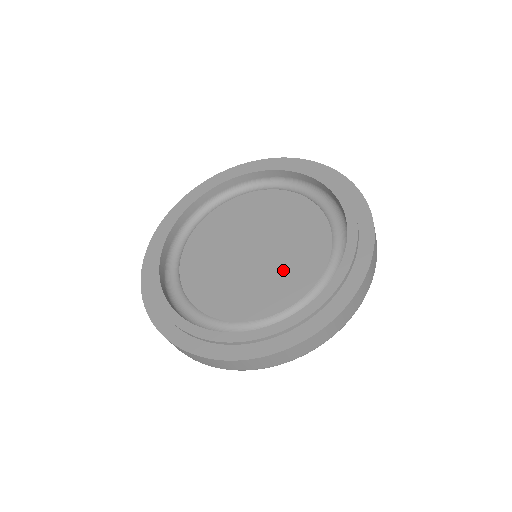
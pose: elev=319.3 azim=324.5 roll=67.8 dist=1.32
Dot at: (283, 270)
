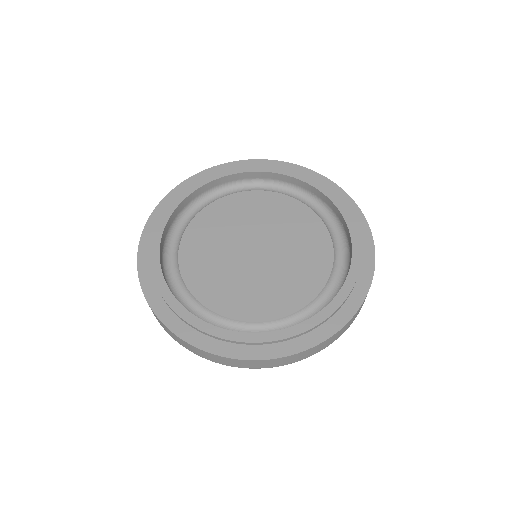
Dot at: (298, 248)
